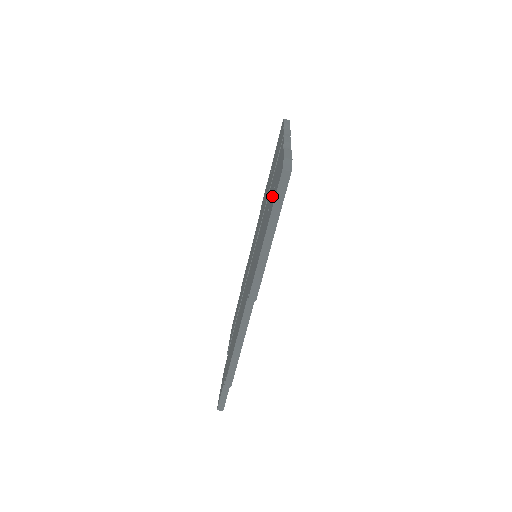
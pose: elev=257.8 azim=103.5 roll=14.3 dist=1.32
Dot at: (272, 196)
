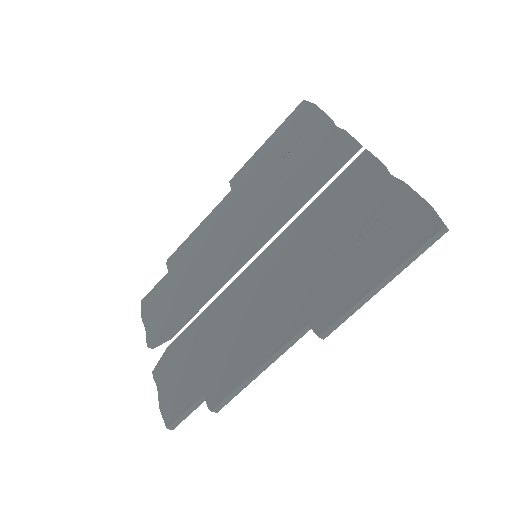
Dot at: (377, 229)
